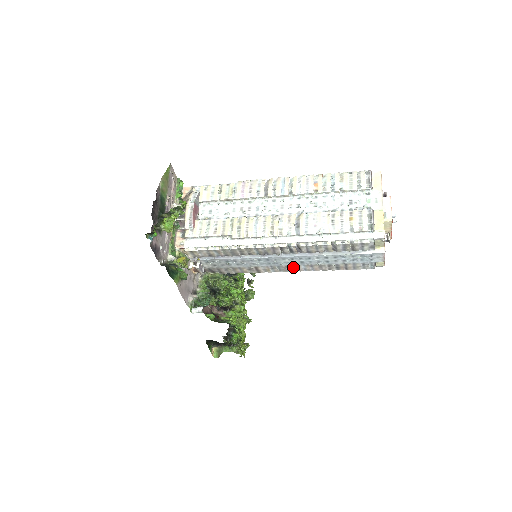
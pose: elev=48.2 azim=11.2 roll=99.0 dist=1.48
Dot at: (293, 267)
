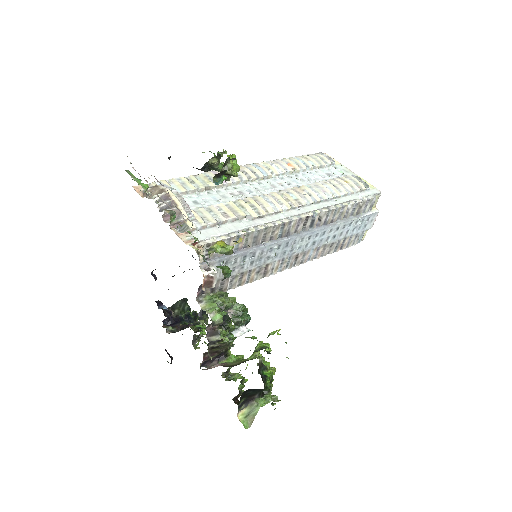
Dot at: (301, 256)
